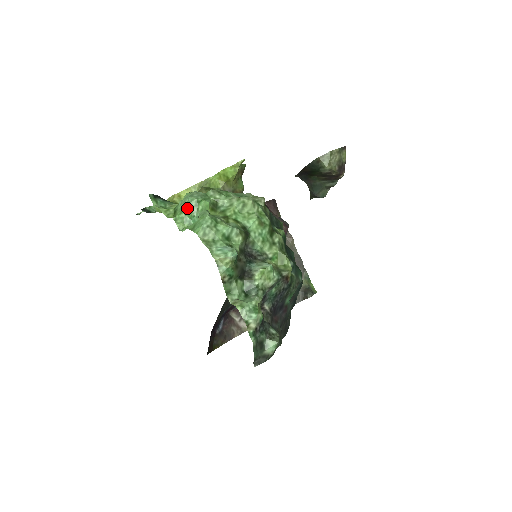
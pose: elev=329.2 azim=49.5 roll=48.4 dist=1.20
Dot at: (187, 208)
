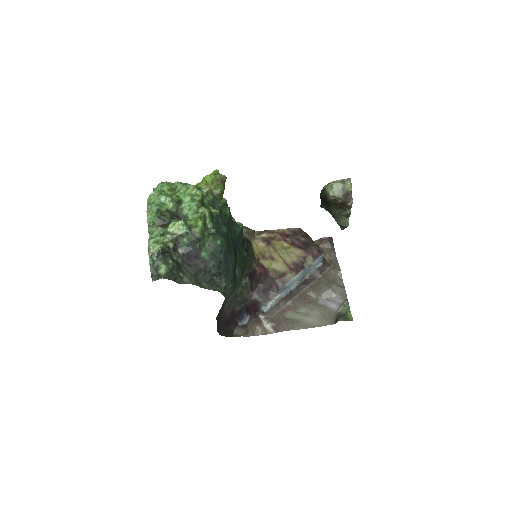
Dot at: (156, 189)
